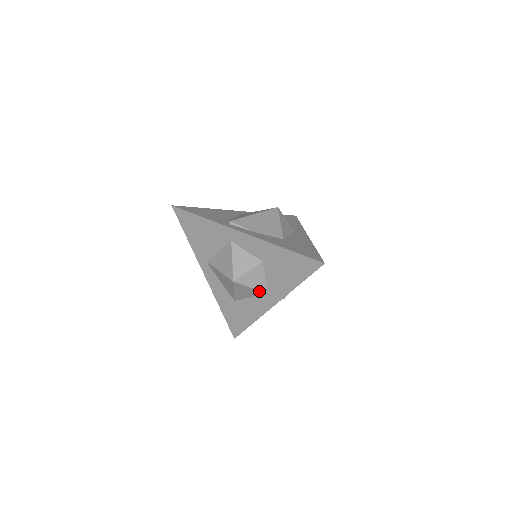
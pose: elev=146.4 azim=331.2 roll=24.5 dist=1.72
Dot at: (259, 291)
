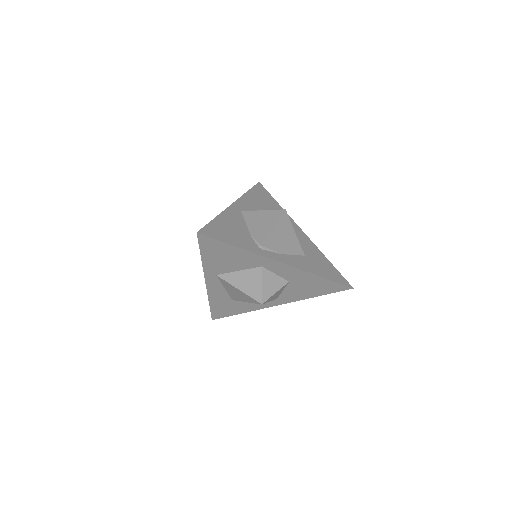
Dot at: (272, 300)
